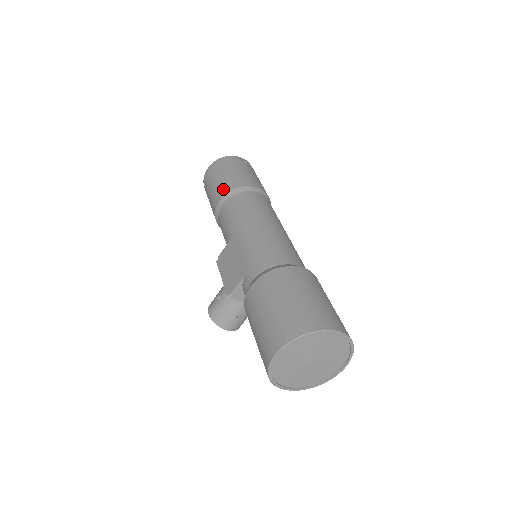
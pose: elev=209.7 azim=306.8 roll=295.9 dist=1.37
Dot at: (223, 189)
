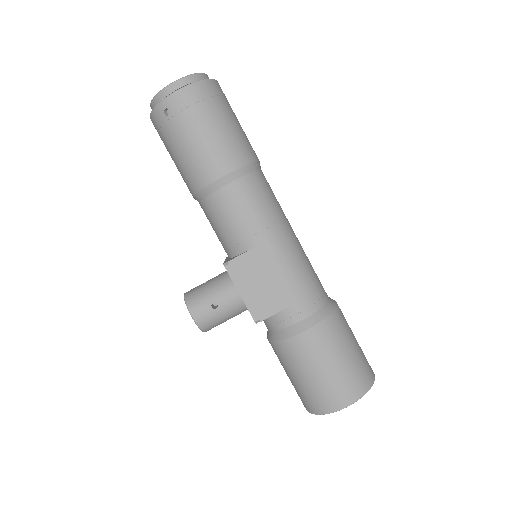
Dot at: (230, 157)
